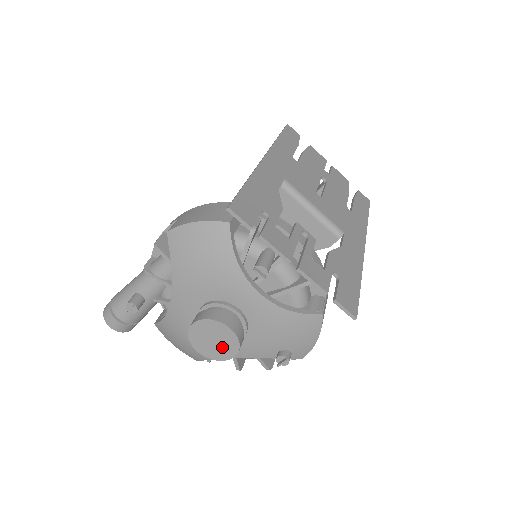
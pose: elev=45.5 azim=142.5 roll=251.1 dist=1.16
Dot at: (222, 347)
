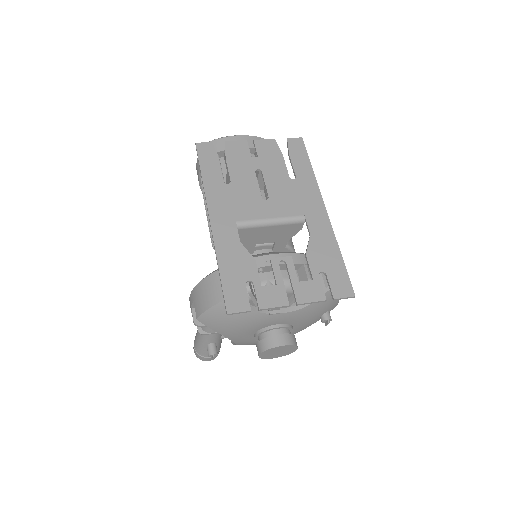
Dot at: (286, 351)
